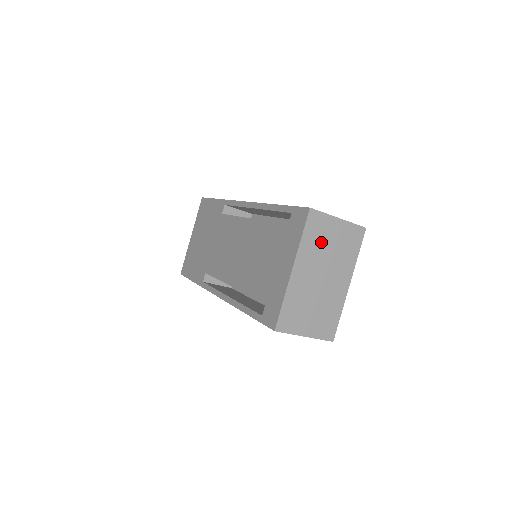
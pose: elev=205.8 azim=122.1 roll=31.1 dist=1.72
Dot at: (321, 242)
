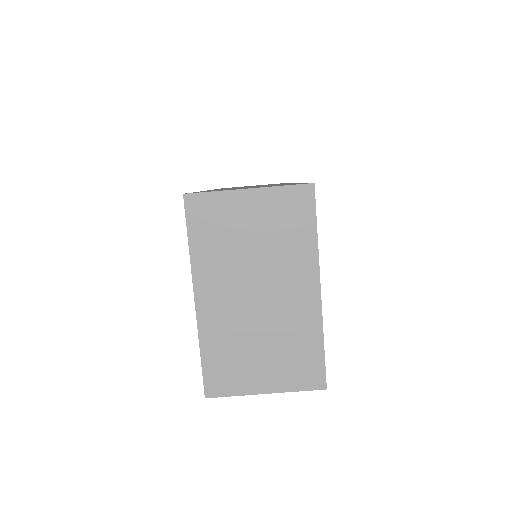
Dot at: (230, 240)
